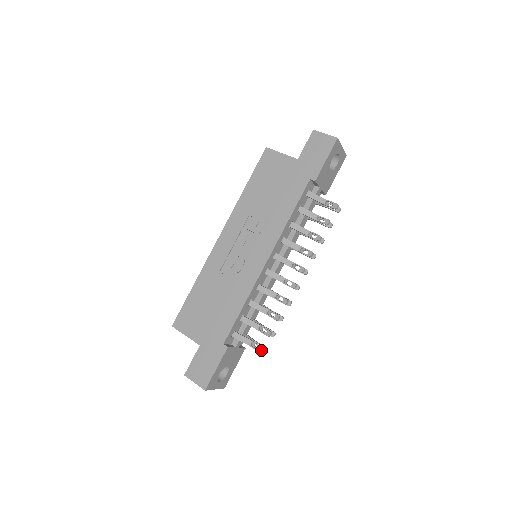
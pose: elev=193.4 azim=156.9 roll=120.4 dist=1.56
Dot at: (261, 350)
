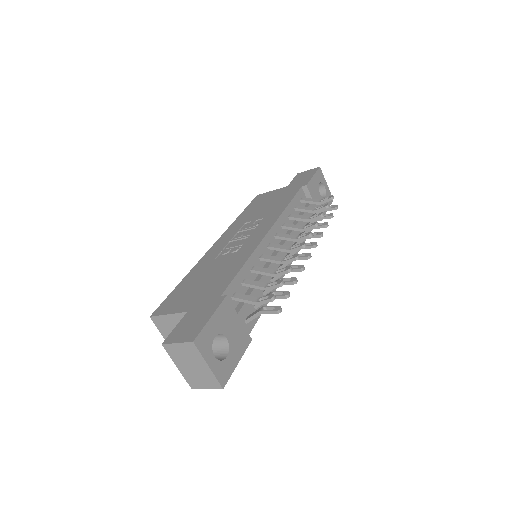
Dot at: (273, 295)
